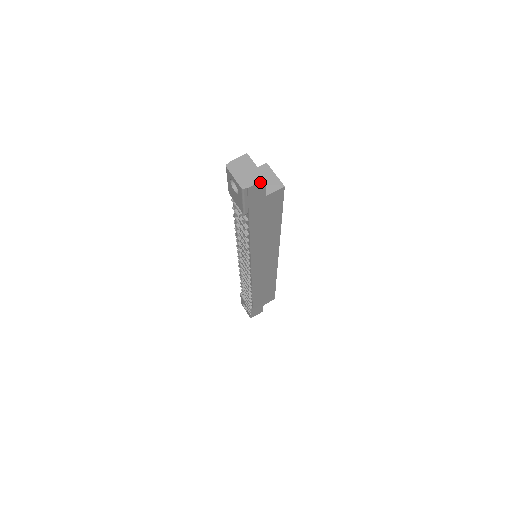
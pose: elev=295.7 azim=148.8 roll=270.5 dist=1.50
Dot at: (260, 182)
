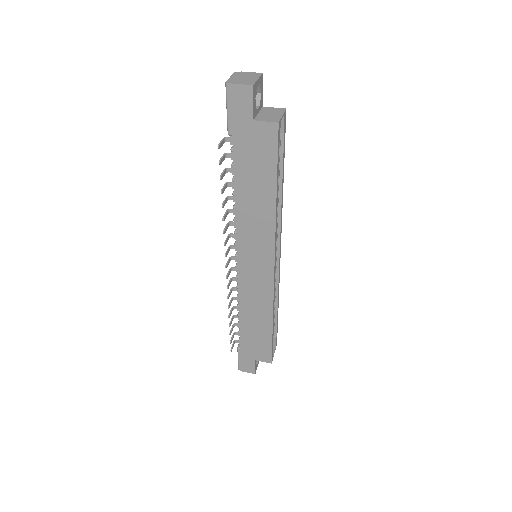
Dot at: (246, 86)
